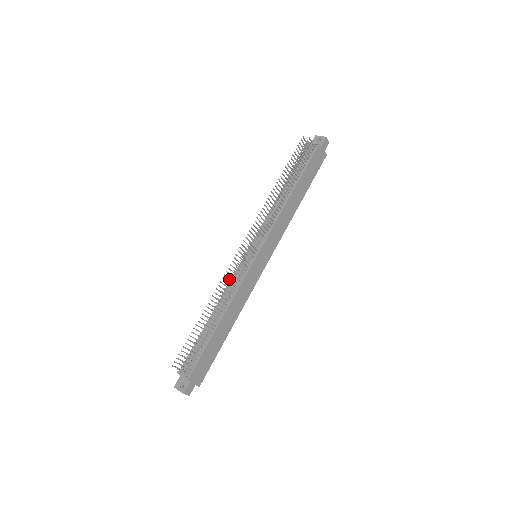
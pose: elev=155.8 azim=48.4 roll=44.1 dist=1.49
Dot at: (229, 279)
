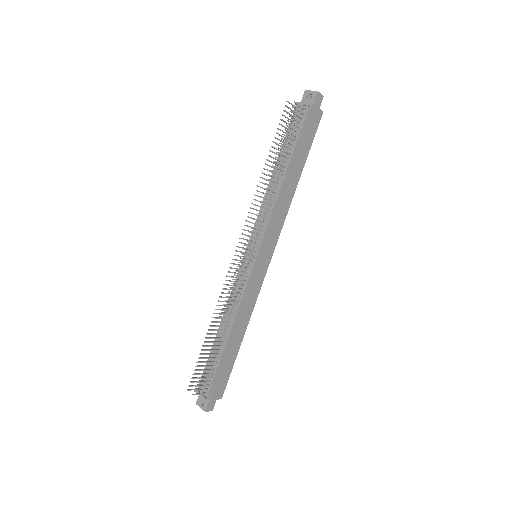
Dot at: occluded
